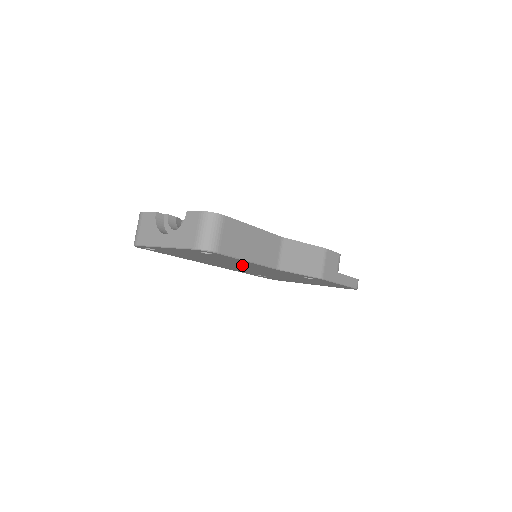
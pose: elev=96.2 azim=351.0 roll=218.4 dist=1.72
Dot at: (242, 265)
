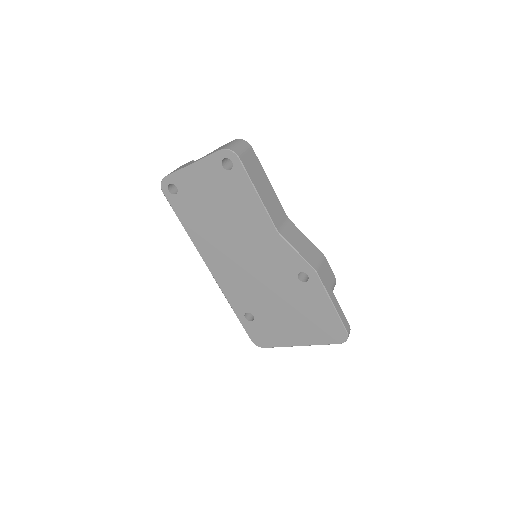
Dot at: (245, 232)
